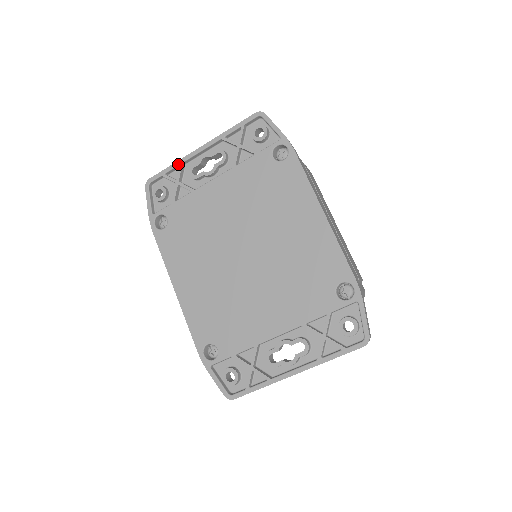
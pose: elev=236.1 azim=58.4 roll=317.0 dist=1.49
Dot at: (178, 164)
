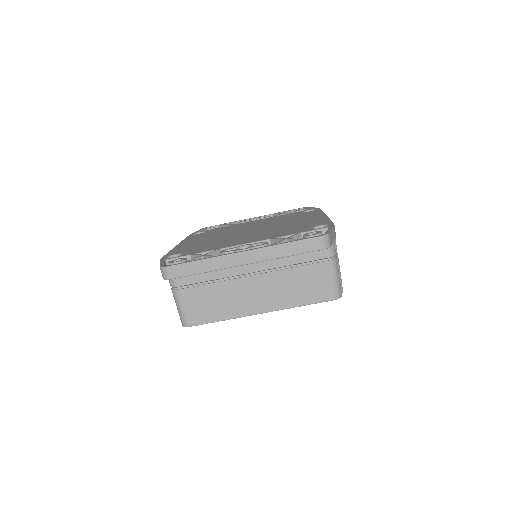
Dot at: occluded
